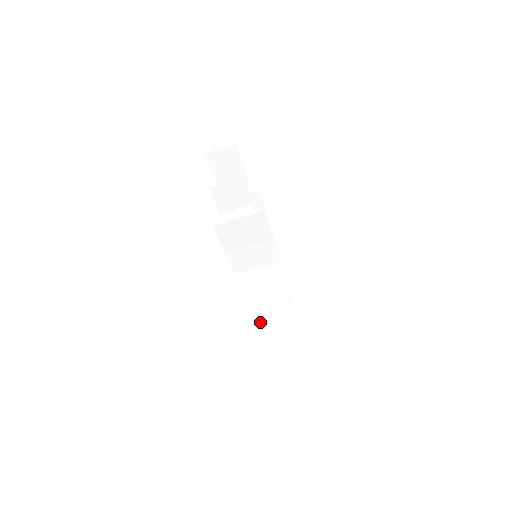
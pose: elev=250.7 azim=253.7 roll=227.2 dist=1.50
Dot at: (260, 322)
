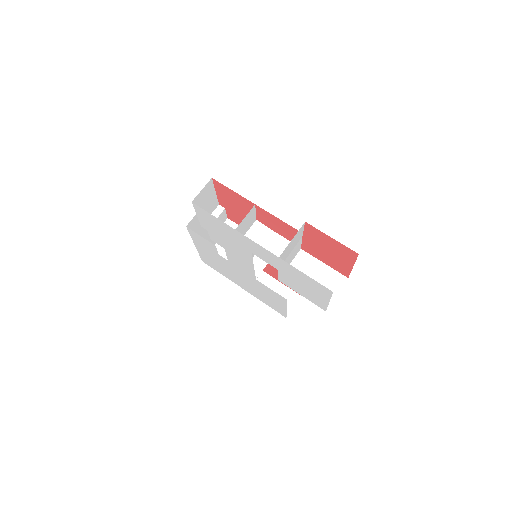
Dot at: (333, 299)
